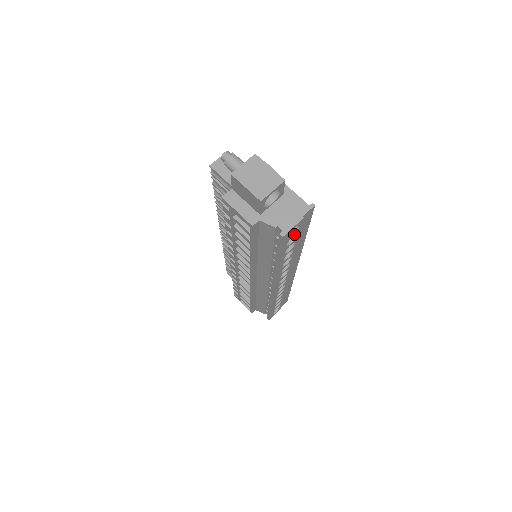
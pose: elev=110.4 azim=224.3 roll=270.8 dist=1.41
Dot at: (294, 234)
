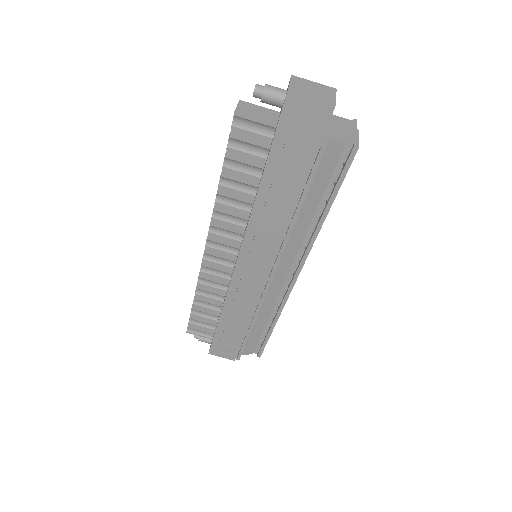
Dot at: occluded
